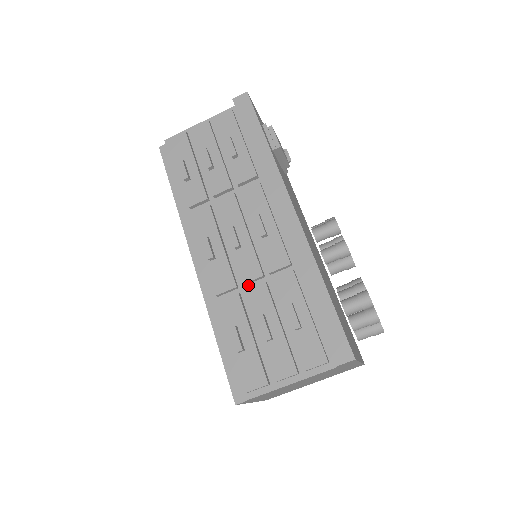
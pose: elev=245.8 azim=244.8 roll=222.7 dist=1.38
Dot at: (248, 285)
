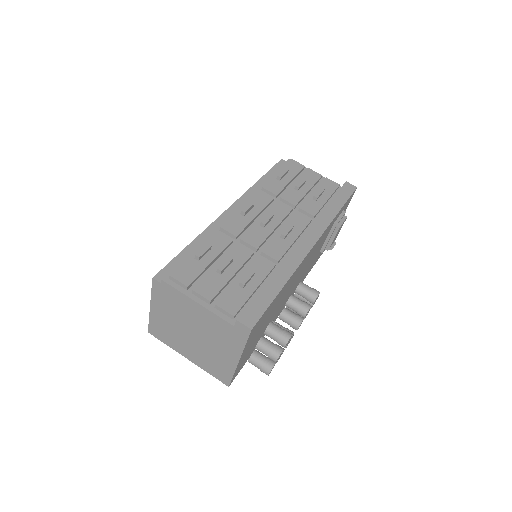
Dot at: occluded
